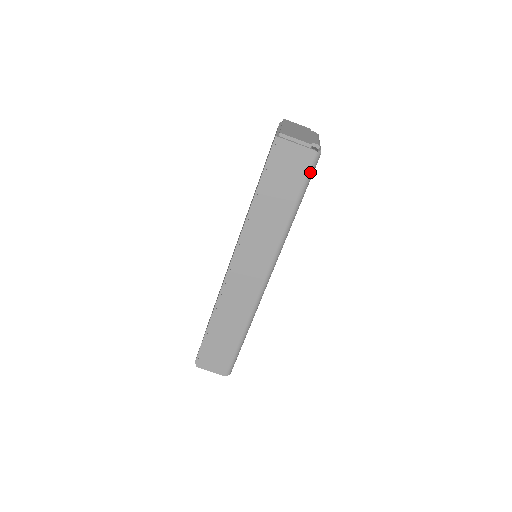
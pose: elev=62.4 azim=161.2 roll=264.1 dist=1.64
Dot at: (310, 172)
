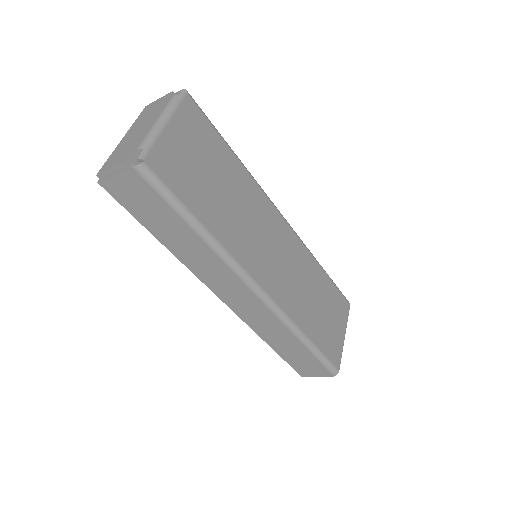
Dot at: (156, 187)
